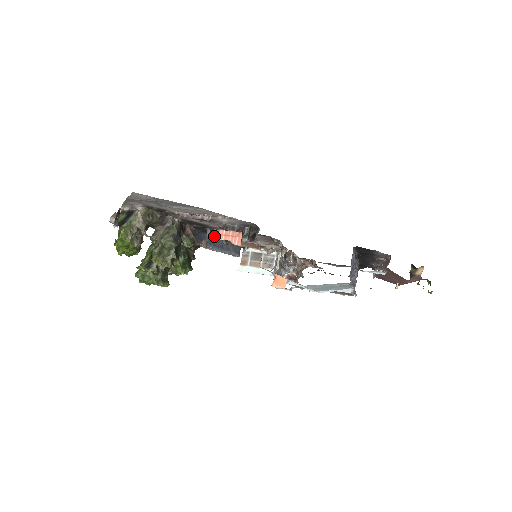
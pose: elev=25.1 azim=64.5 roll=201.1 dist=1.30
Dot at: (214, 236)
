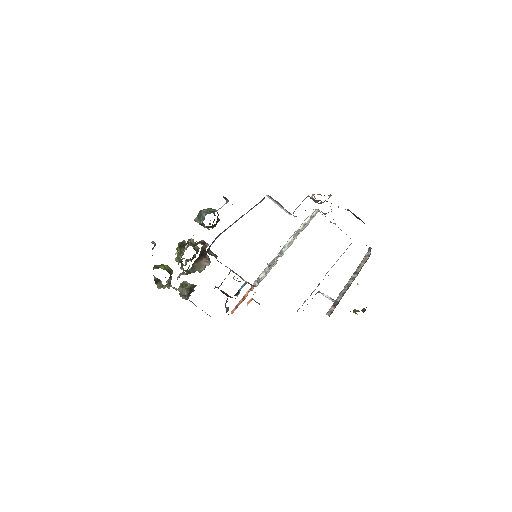
Dot at: occluded
